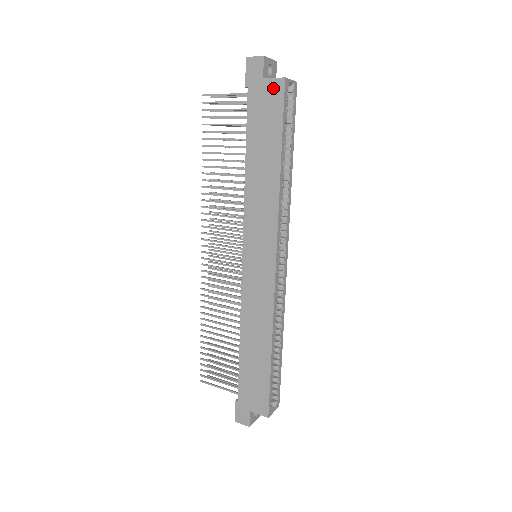
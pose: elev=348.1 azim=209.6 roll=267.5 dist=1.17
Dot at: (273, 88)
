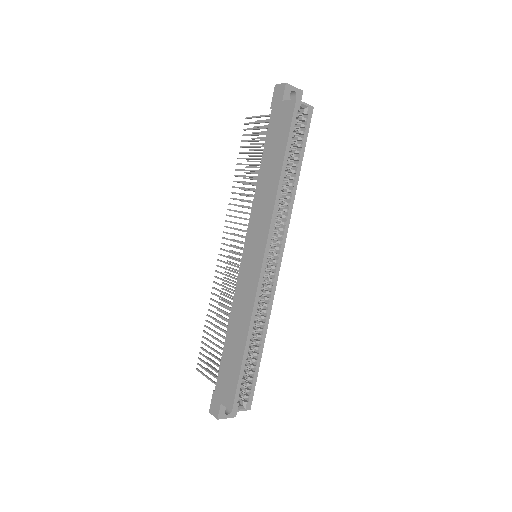
Dot at: (287, 108)
